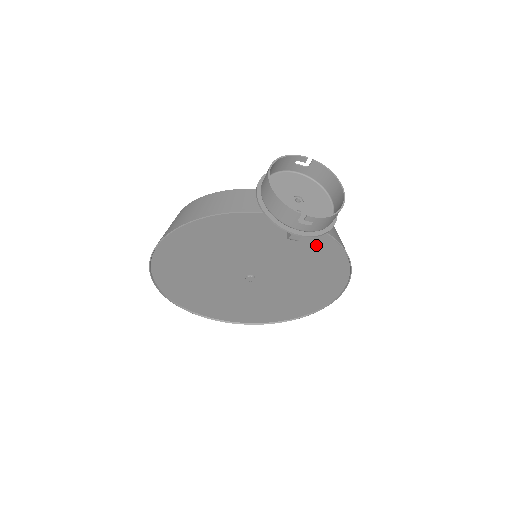
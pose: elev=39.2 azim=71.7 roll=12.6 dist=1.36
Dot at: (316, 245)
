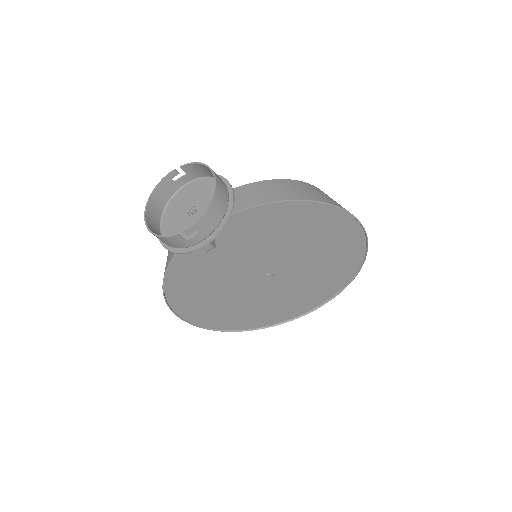
Dot at: (270, 218)
